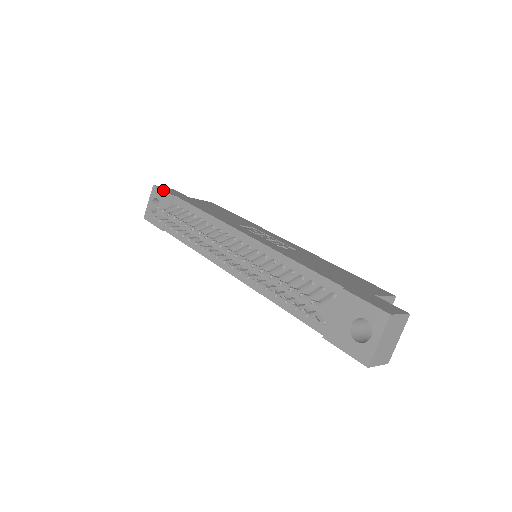
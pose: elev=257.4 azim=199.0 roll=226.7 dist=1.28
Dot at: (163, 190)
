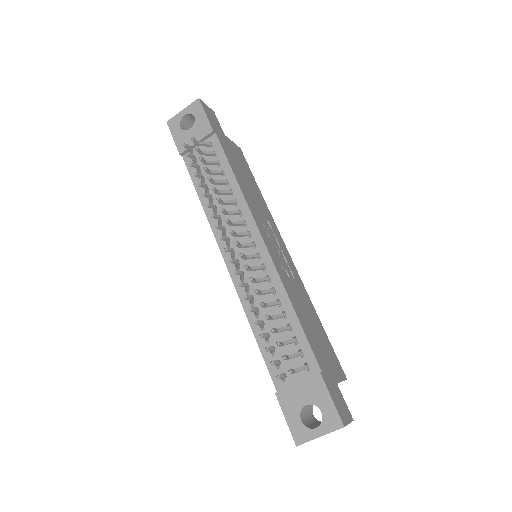
Dot at: (206, 115)
